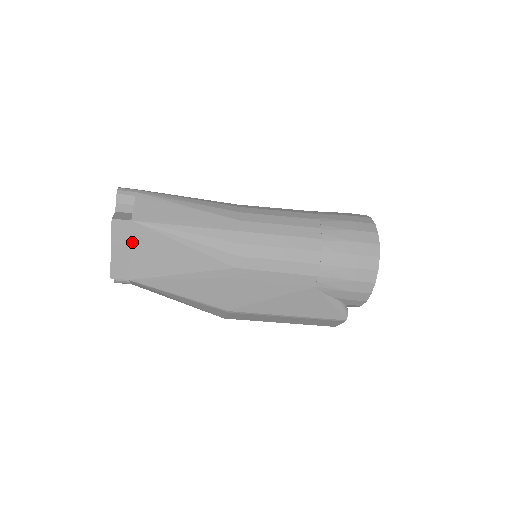
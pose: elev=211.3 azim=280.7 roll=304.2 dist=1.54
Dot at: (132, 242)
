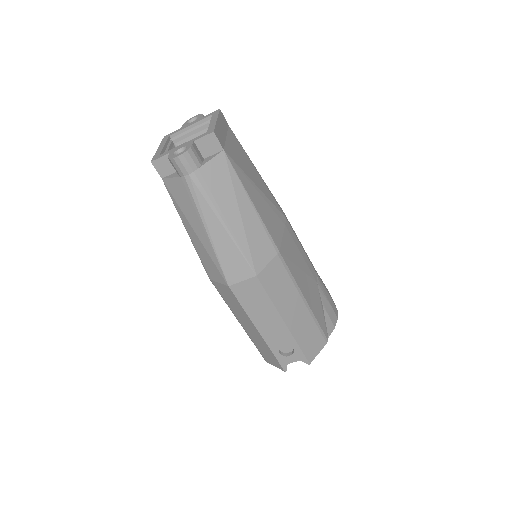
Dot at: (228, 135)
